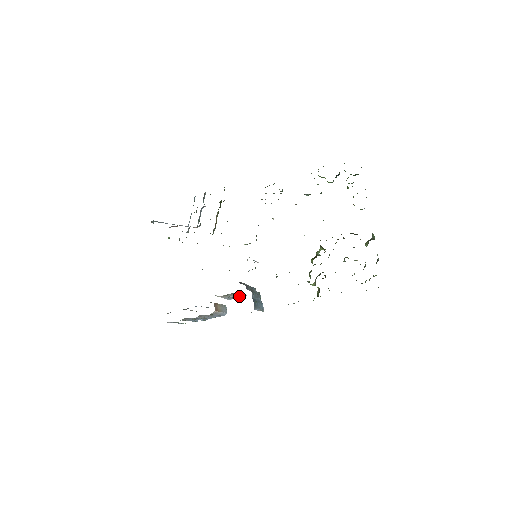
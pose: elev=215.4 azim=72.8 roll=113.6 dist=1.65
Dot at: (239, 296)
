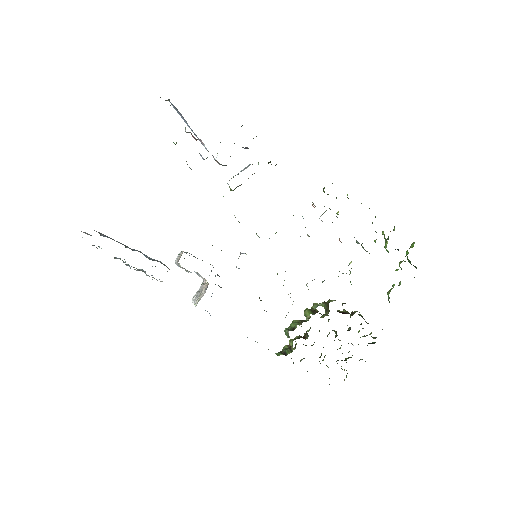
Dot at: occluded
